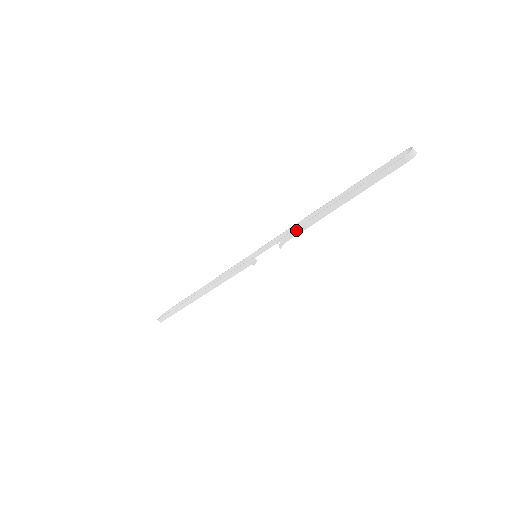
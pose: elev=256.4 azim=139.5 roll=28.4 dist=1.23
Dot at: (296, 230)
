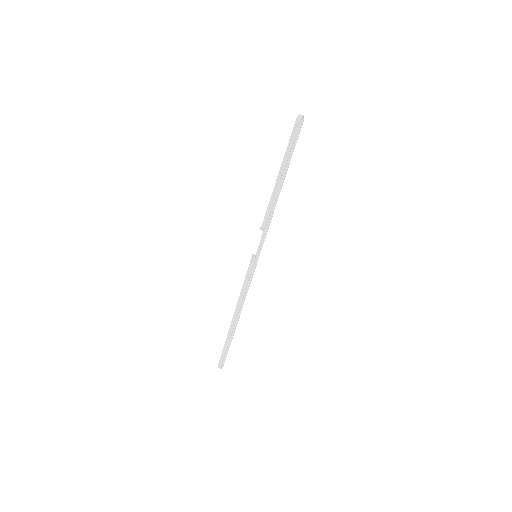
Dot at: (266, 213)
